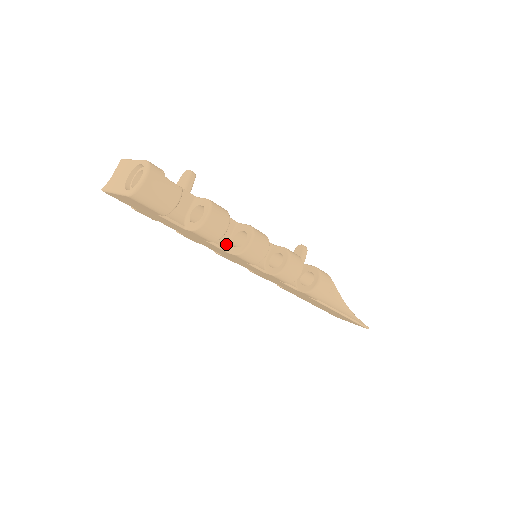
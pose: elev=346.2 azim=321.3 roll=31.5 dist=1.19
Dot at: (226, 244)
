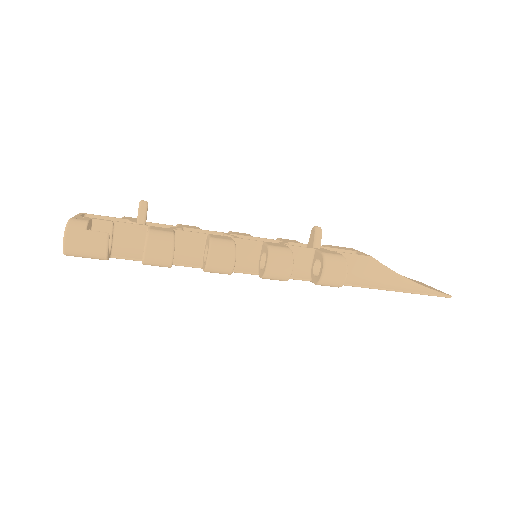
Dot at: (200, 260)
